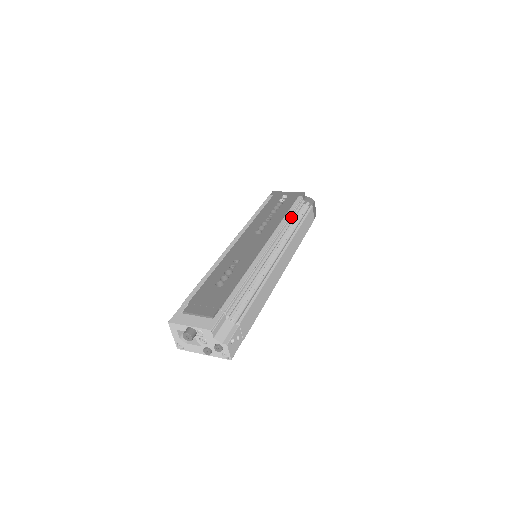
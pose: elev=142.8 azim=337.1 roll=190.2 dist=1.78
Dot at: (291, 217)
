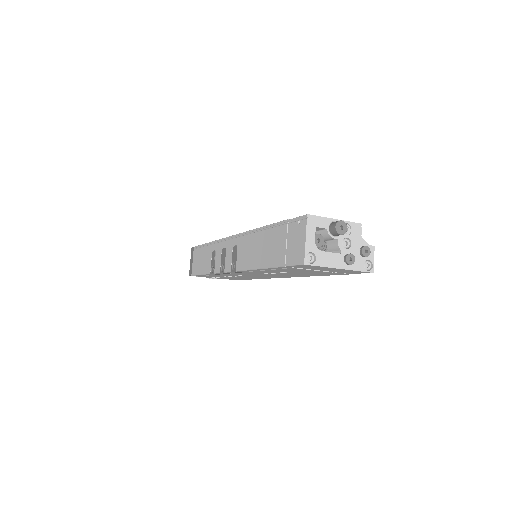
Dot at: occluded
